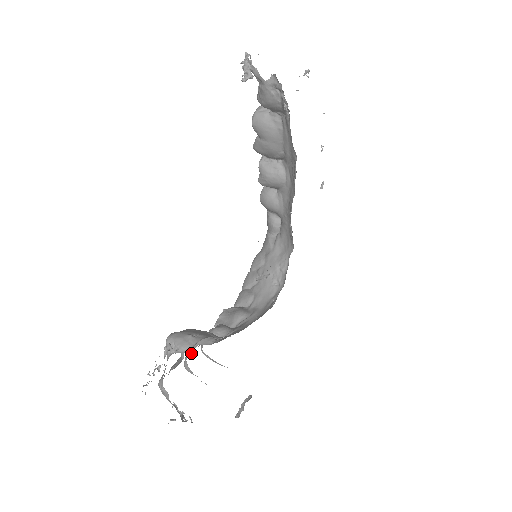
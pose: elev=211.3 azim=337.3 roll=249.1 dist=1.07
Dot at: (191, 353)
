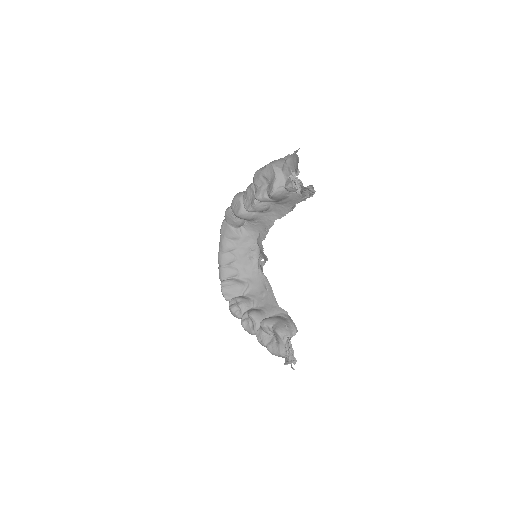
Dot at: (251, 326)
